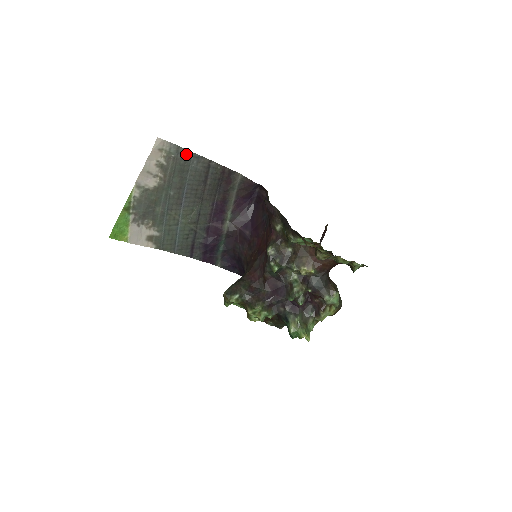
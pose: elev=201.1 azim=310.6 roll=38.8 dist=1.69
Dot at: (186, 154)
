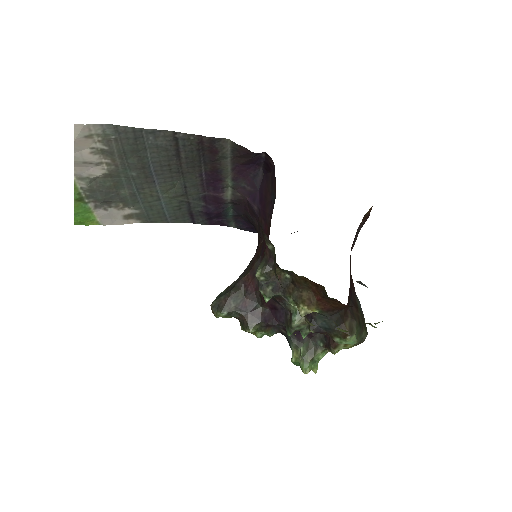
Dot at: (132, 132)
